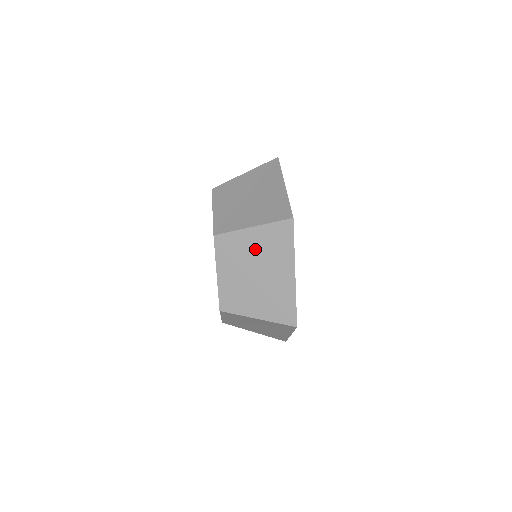
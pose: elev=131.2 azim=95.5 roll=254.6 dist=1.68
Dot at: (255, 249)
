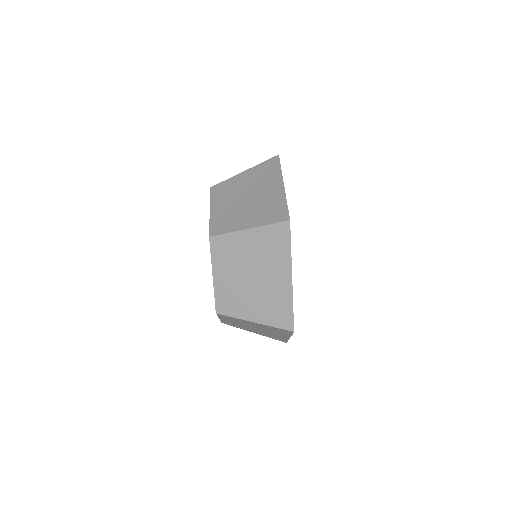
Dot at: (251, 251)
